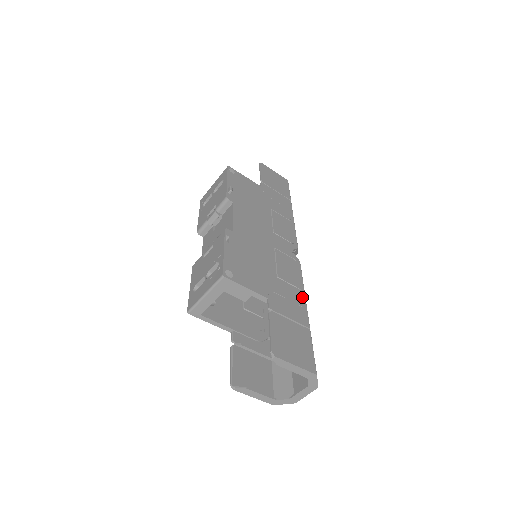
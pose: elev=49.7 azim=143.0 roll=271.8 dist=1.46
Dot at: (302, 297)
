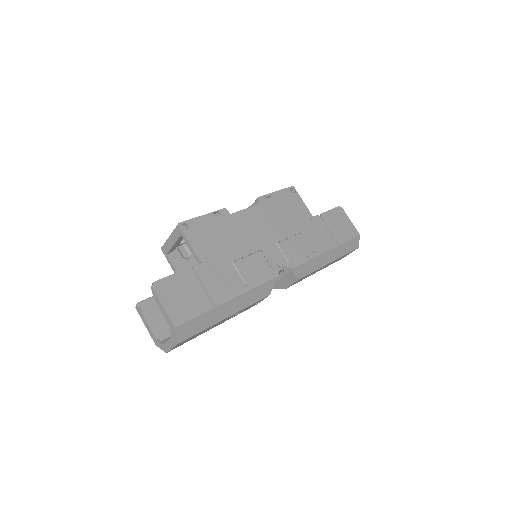
Dot at: (240, 290)
